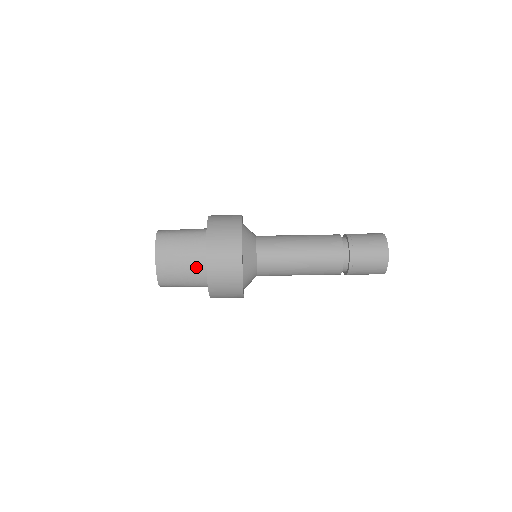
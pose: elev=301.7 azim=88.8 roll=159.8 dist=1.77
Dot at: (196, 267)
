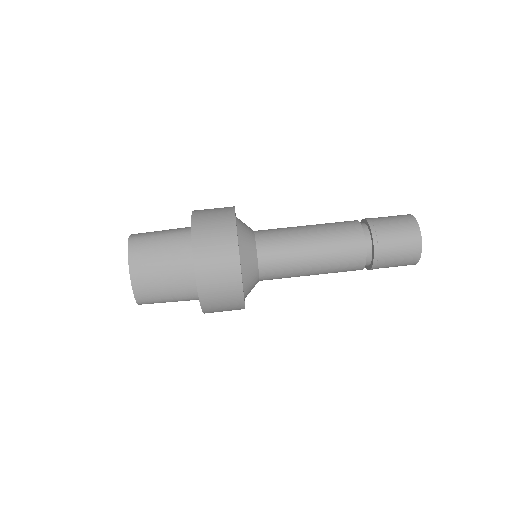
Dot at: (182, 276)
